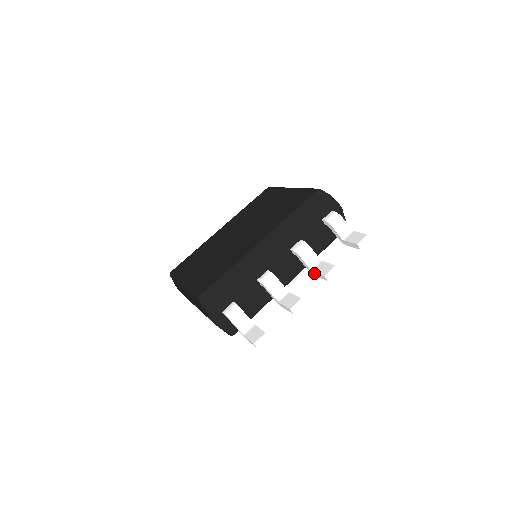
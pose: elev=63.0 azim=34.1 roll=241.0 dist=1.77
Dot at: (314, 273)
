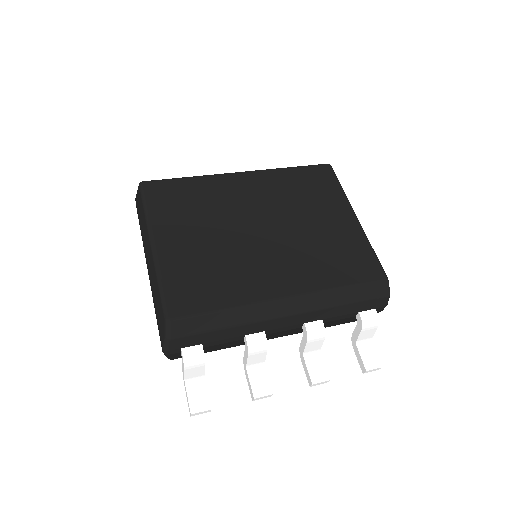
Dot at: (303, 360)
